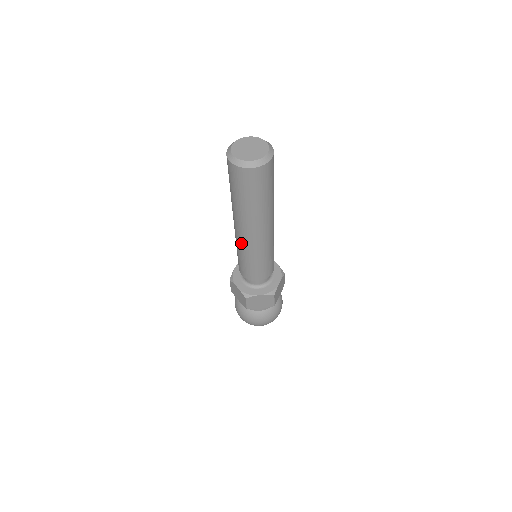
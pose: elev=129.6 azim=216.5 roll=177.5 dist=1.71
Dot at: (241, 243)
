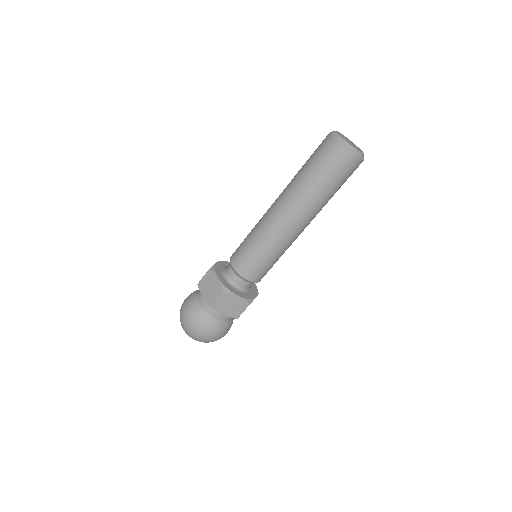
Dot at: (270, 227)
